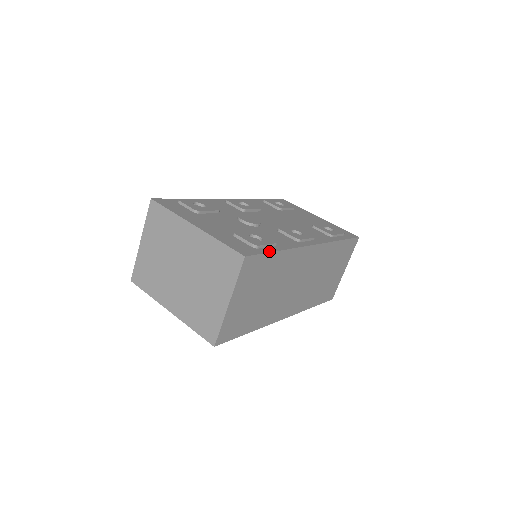
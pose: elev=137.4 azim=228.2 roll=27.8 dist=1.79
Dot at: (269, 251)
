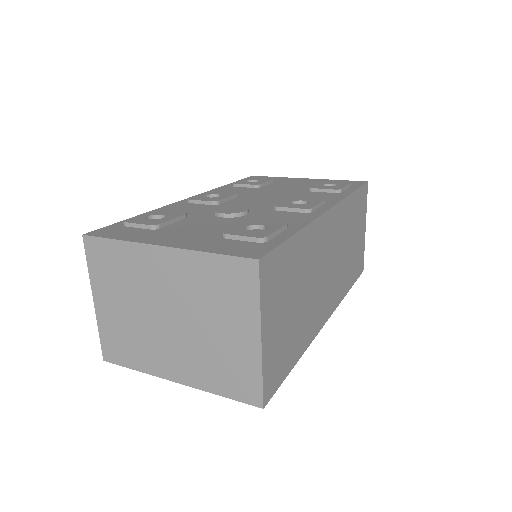
Dot at: (284, 238)
